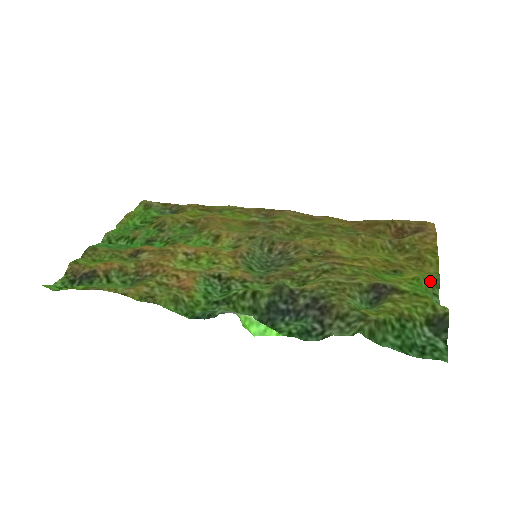
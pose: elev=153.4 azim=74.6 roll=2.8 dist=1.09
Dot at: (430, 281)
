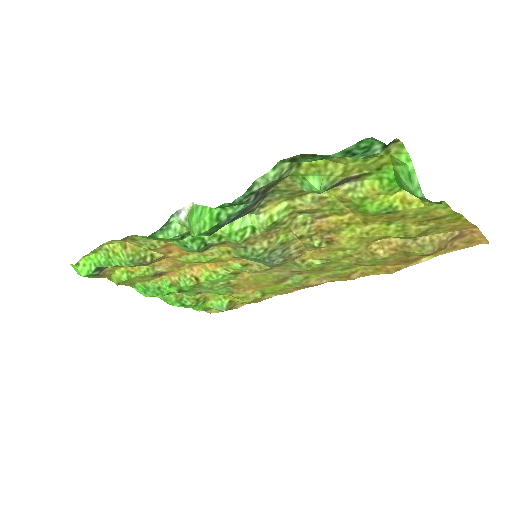
Dot at: (429, 204)
